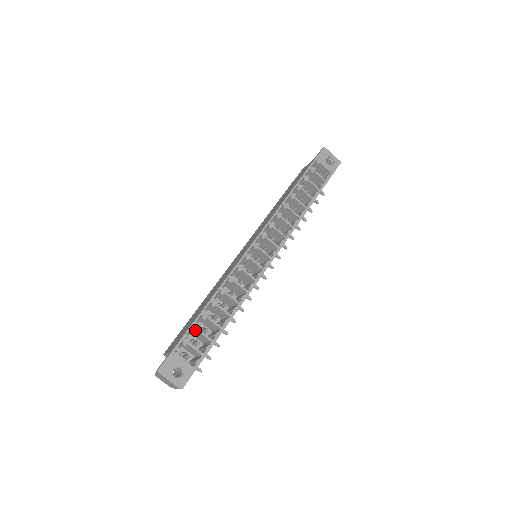
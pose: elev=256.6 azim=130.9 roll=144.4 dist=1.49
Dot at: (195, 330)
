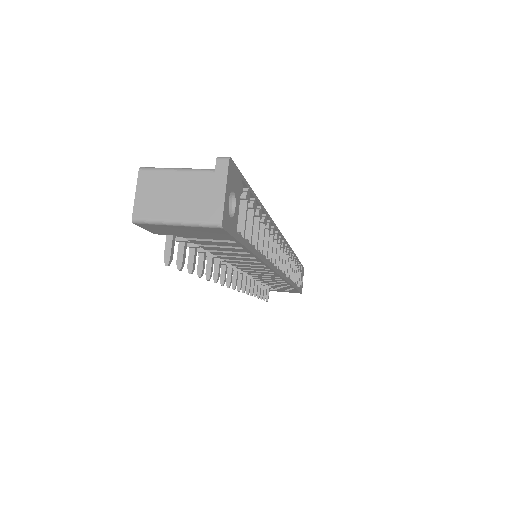
Dot at: (254, 205)
